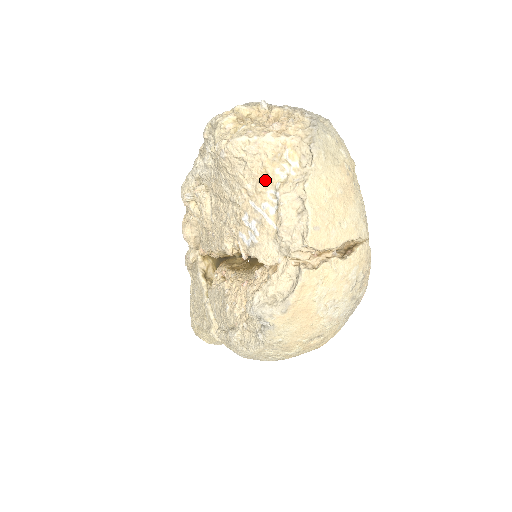
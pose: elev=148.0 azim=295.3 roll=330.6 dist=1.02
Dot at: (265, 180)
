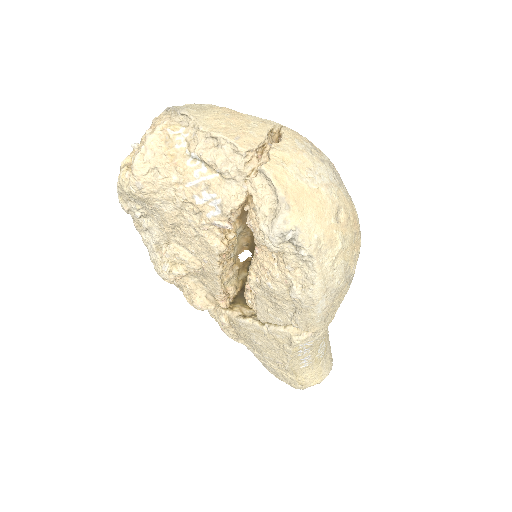
Dot at: (177, 160)
